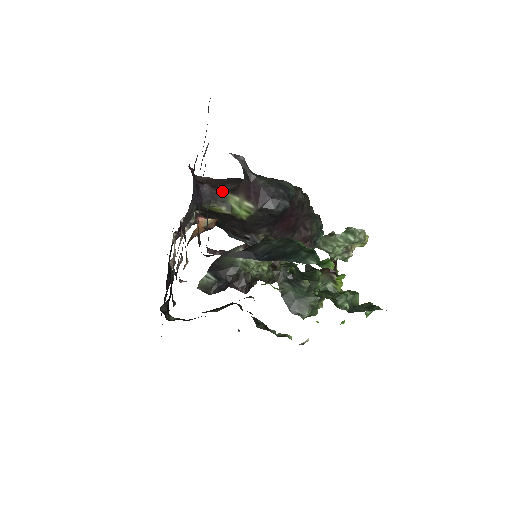
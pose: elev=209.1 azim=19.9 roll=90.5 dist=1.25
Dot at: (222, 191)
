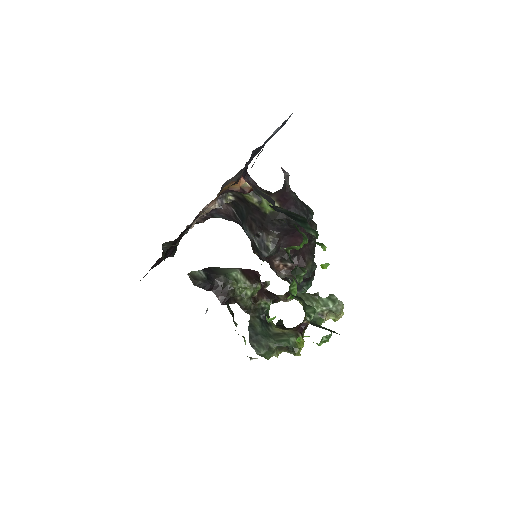
Dot at: (261, 189)
